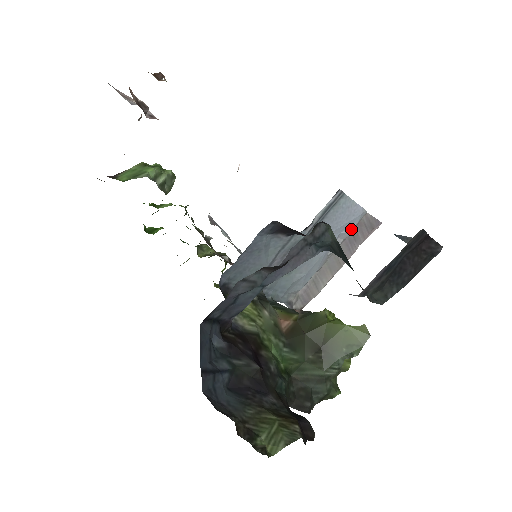
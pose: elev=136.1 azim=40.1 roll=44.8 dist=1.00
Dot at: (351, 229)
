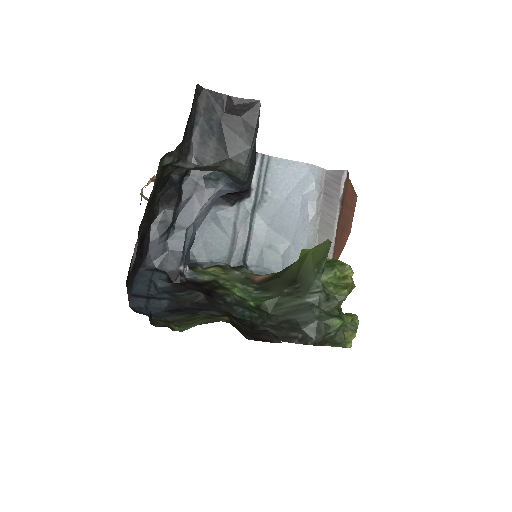
Dot at: (313, 187)
